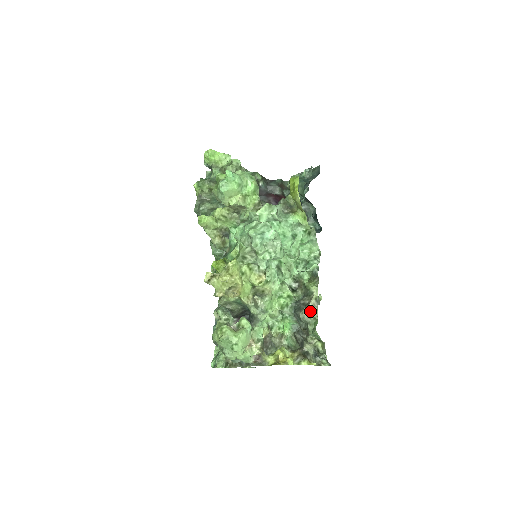
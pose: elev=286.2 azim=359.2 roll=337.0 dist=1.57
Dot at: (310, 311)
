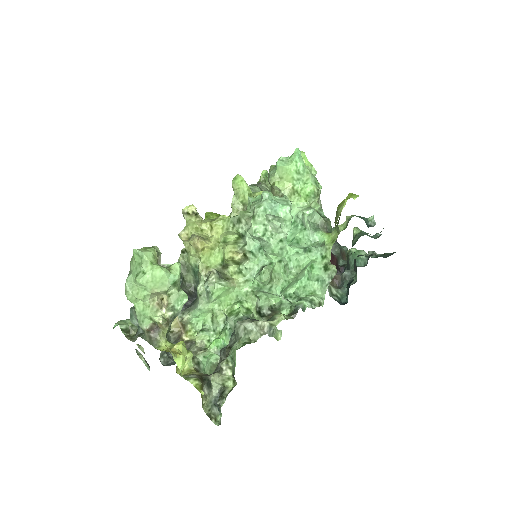
Dot at: (252, 327)
